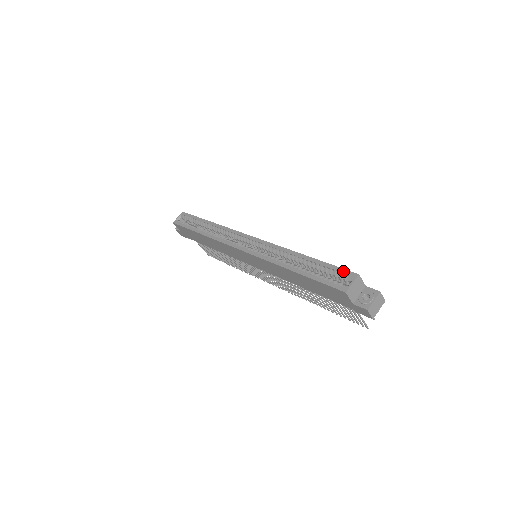
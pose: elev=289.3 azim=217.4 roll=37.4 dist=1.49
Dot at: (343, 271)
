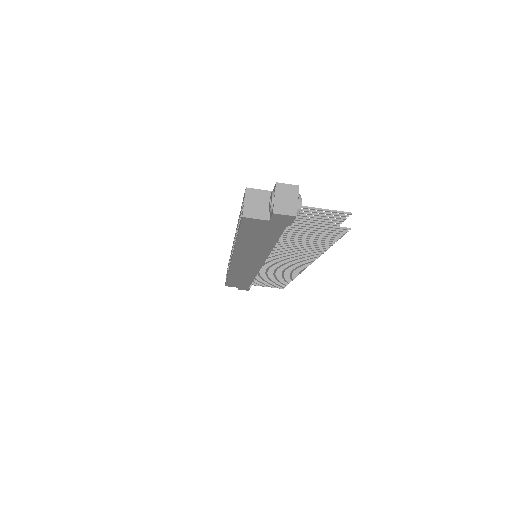
Dot at: (243, 199)
